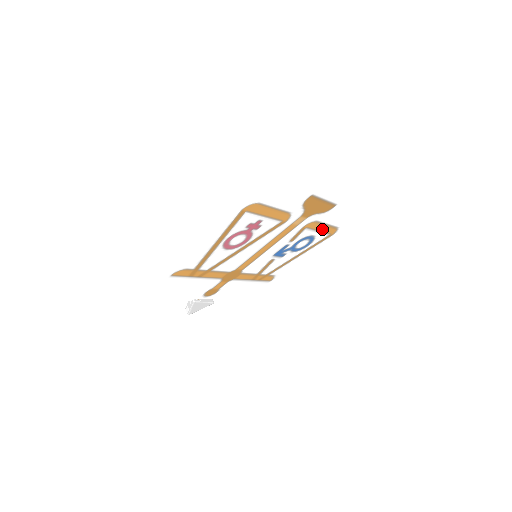
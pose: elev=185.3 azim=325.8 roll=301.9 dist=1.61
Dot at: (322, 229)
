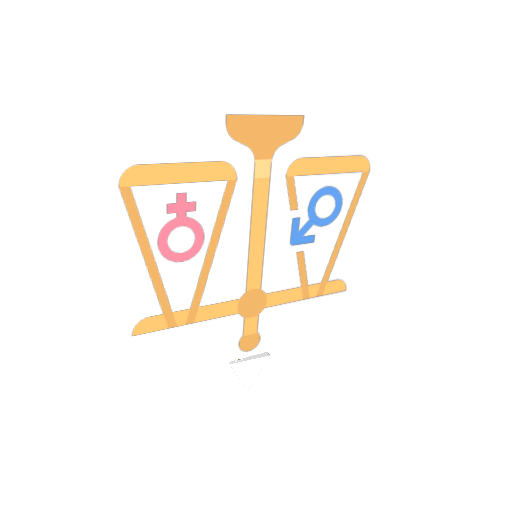
Dot at: (333, 168)
